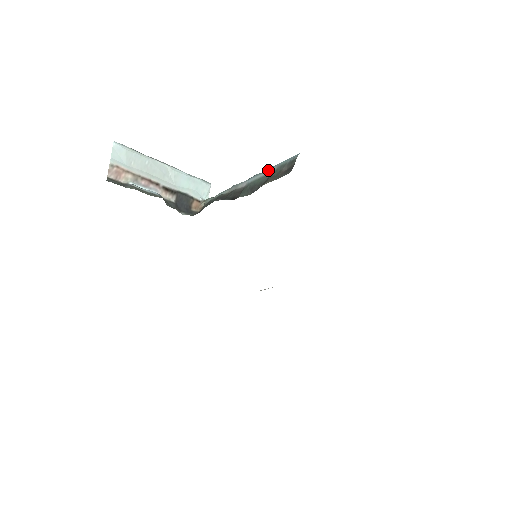
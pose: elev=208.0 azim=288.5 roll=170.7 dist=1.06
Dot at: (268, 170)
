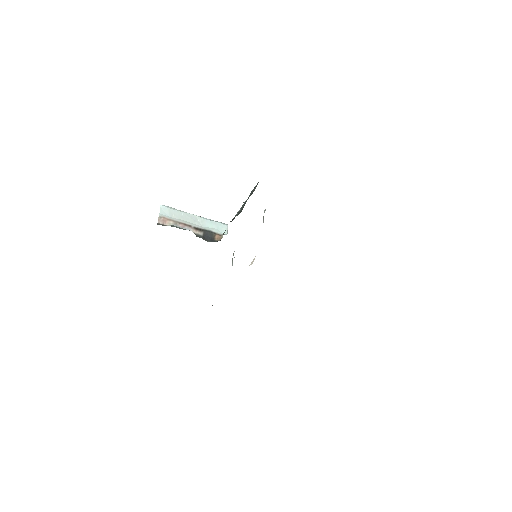
Dot at: occluded
